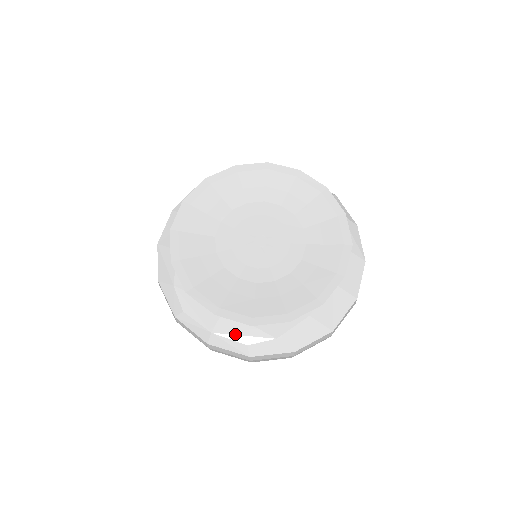
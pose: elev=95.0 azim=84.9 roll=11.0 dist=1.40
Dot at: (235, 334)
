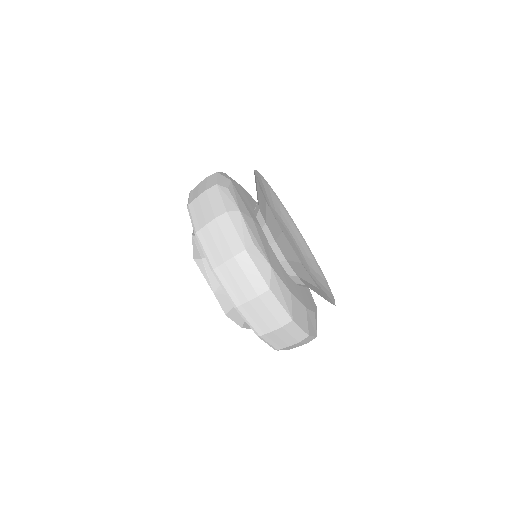
Dot at: (252, 231)
